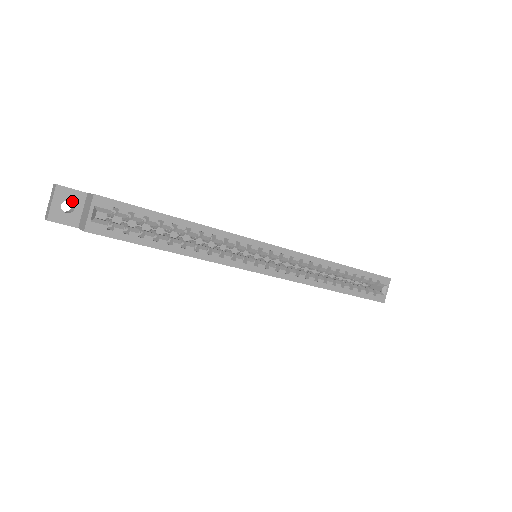
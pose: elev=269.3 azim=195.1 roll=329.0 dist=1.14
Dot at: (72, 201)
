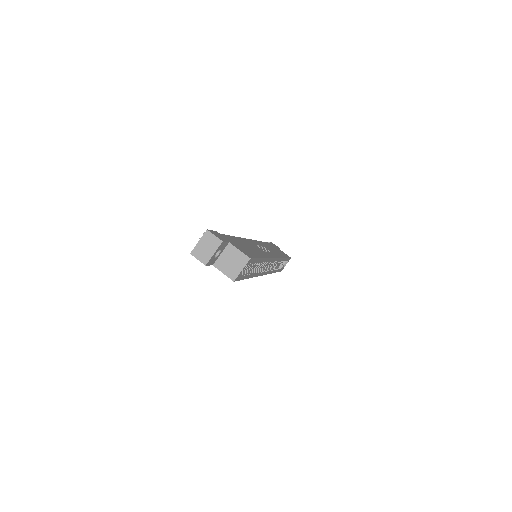
Dot at: (221, 249)
